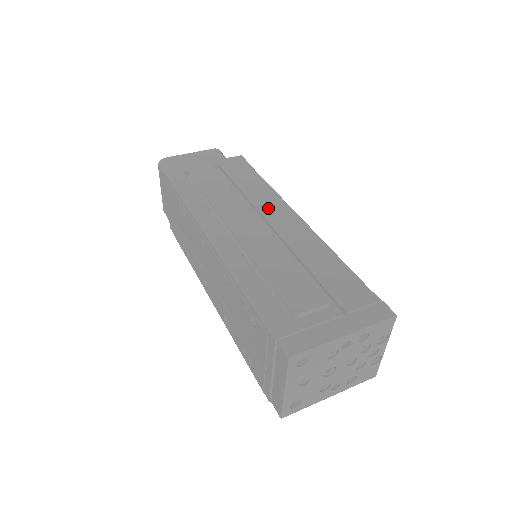
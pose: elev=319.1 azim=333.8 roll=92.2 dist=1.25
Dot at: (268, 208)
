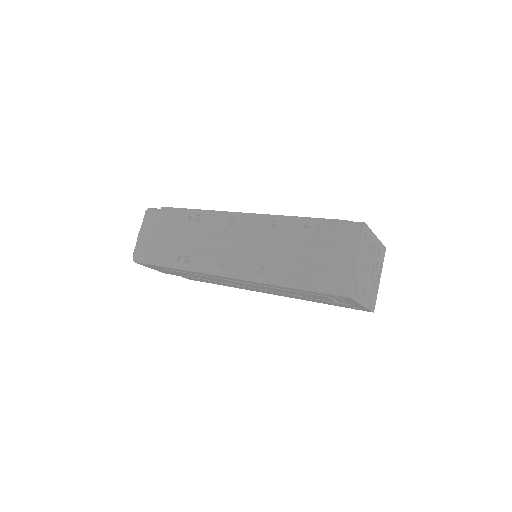
Dot at: occluded
